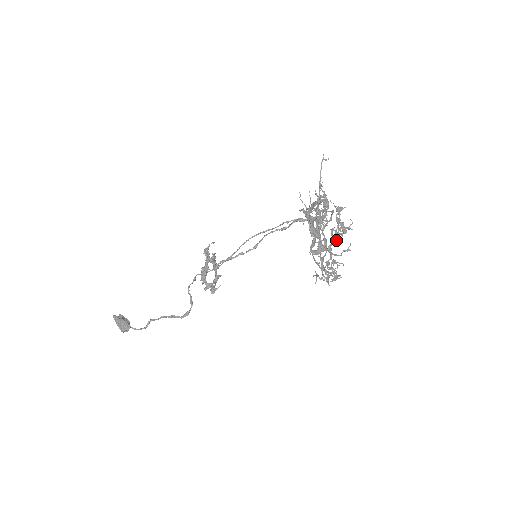
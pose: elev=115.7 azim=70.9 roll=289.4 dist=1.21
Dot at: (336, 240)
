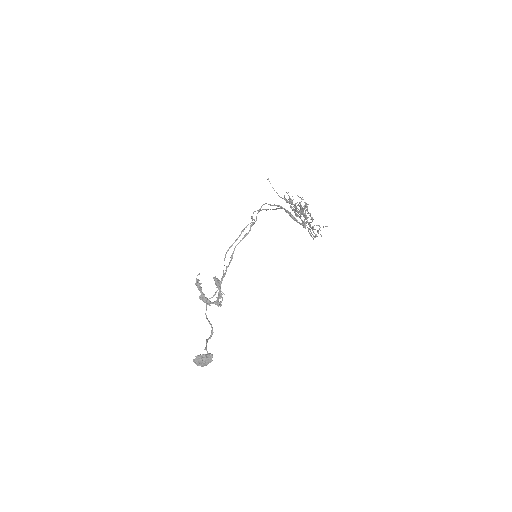
Dot at: (306, 216)
